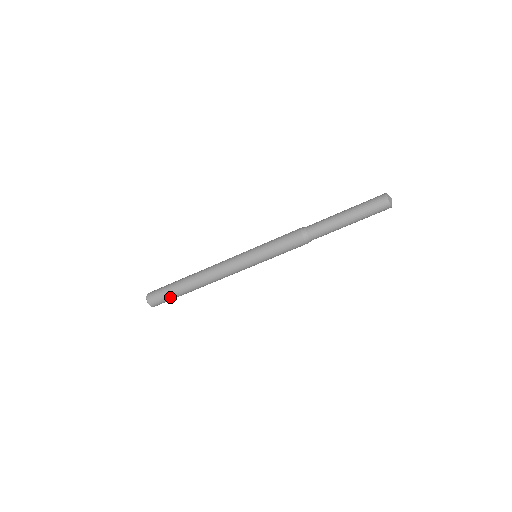
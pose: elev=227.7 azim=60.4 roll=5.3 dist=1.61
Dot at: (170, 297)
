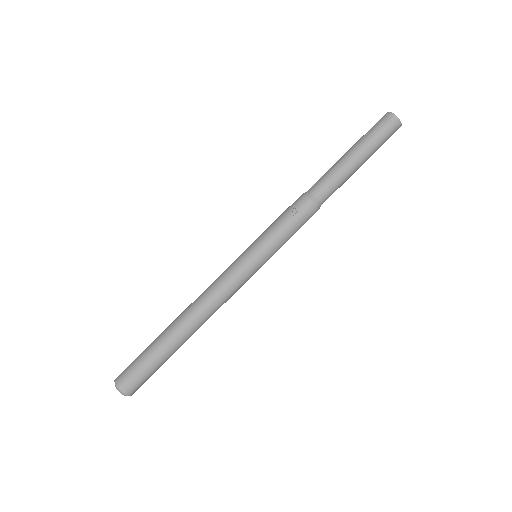
Dot at: (144, 359)
